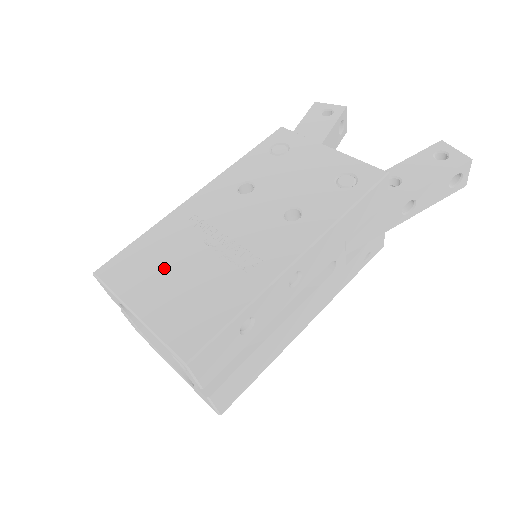
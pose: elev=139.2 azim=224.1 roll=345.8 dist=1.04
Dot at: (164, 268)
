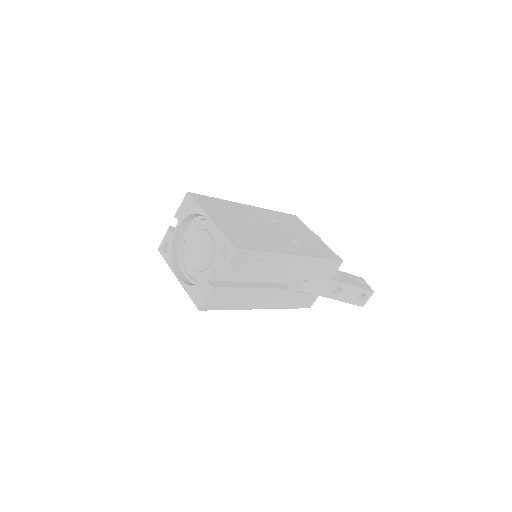
Dot at: (228, 215)
